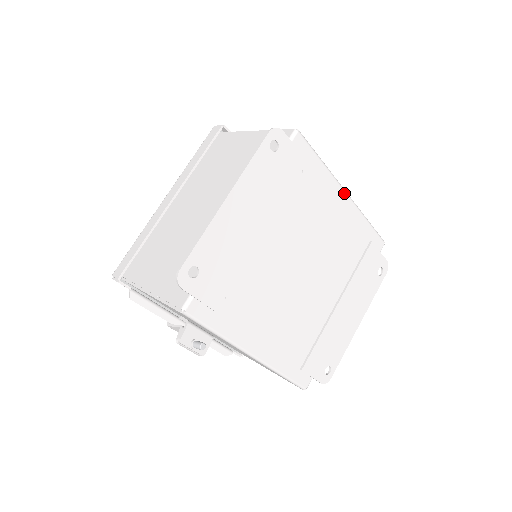
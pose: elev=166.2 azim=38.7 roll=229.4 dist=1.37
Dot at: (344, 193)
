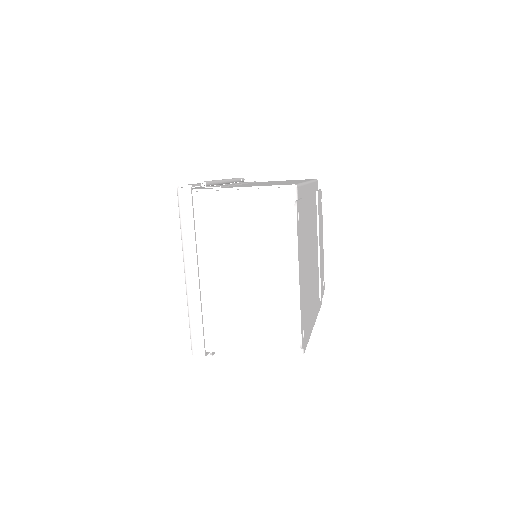
Dot at: (308, 185)
